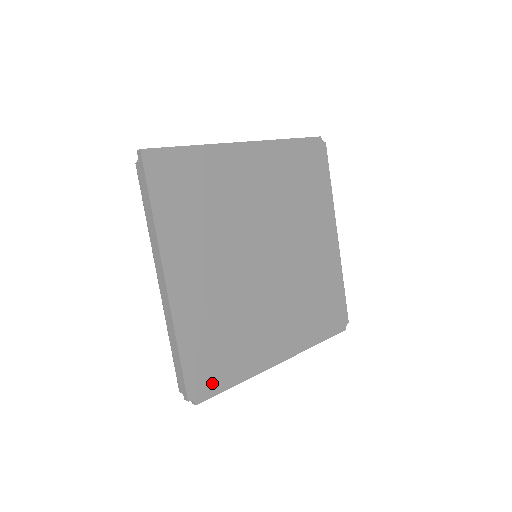
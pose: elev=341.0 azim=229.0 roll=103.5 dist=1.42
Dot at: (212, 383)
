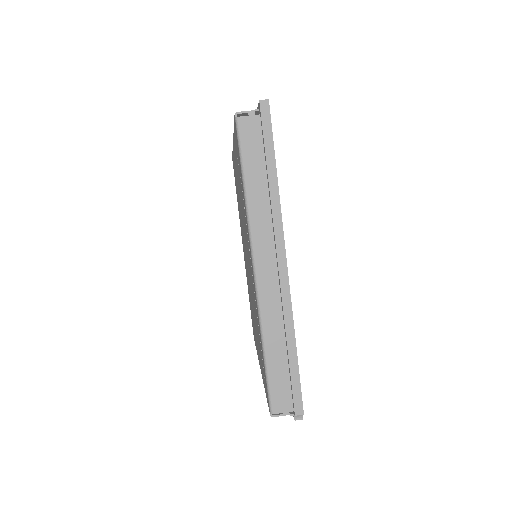
Dot at: occluded
